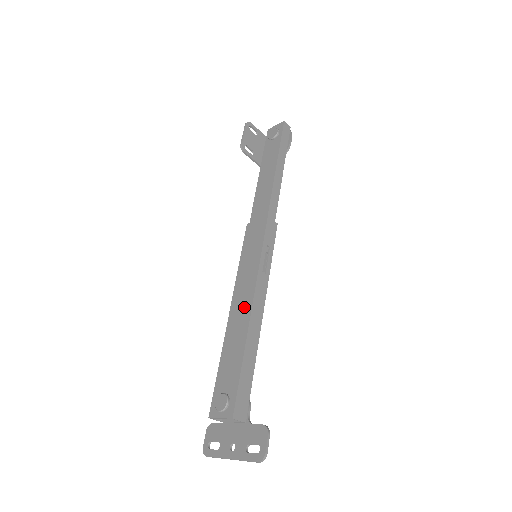
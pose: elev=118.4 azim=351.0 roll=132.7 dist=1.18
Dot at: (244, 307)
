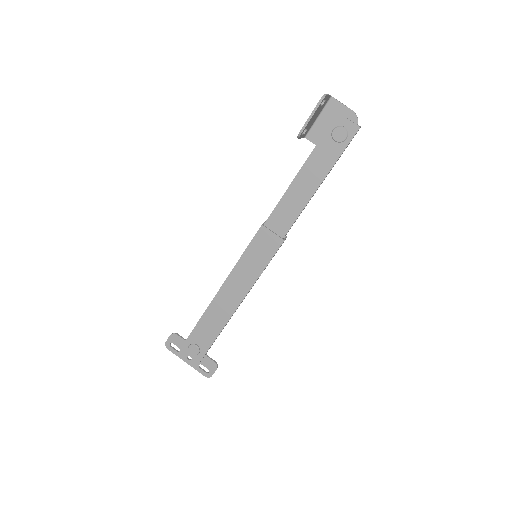
Dot at: (231, 302)
